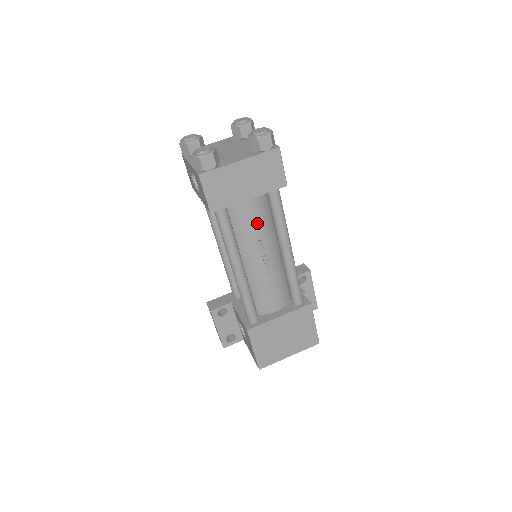
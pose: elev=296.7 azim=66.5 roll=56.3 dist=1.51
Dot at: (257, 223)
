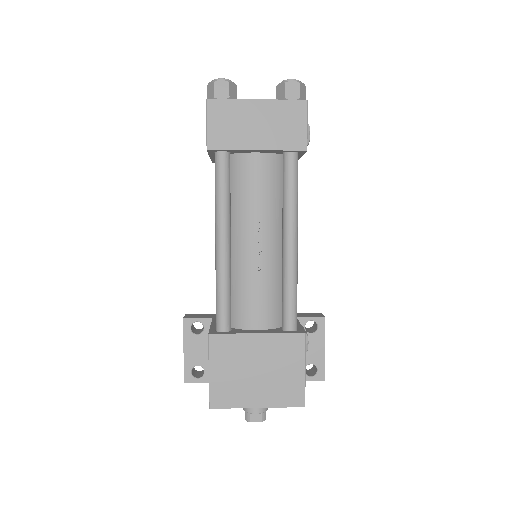
Dot at: (261, 192)
